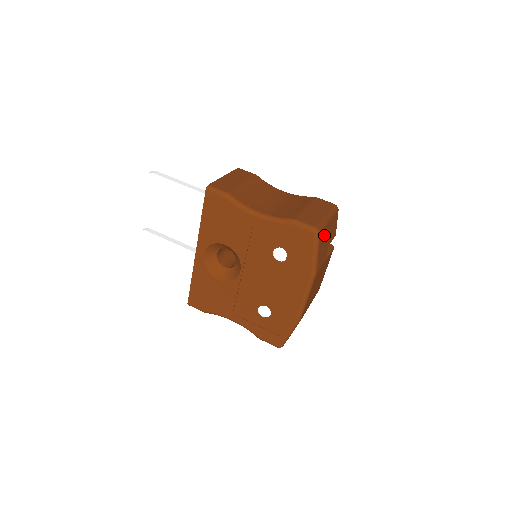
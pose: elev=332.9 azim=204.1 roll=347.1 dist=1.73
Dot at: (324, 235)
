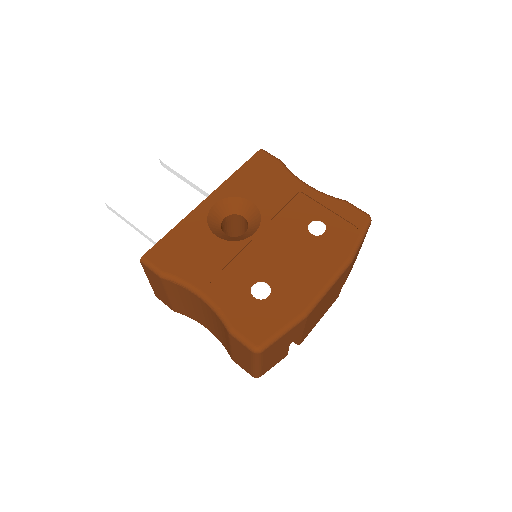
Dot at: (363, 240)
